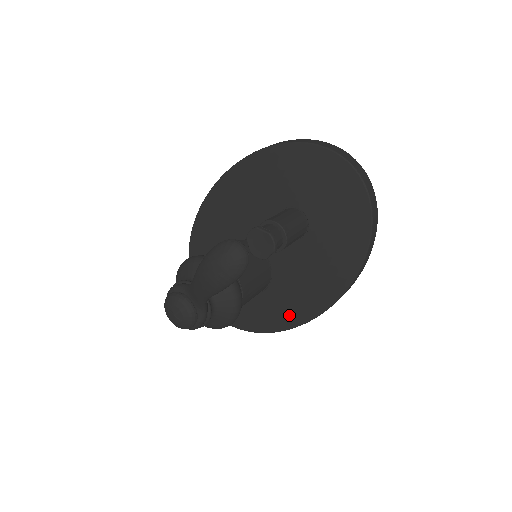
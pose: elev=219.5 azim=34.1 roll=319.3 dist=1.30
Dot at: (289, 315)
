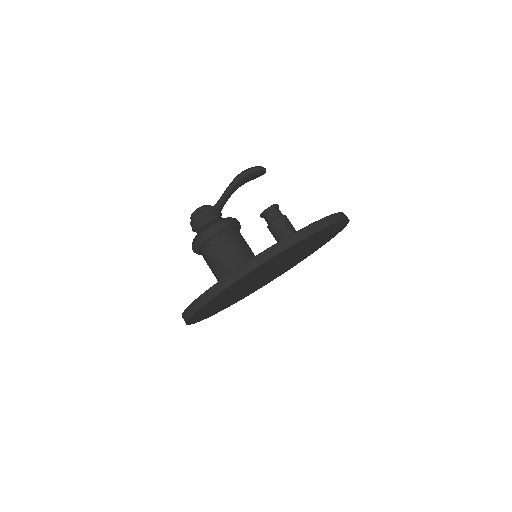
Dot at: occluded
